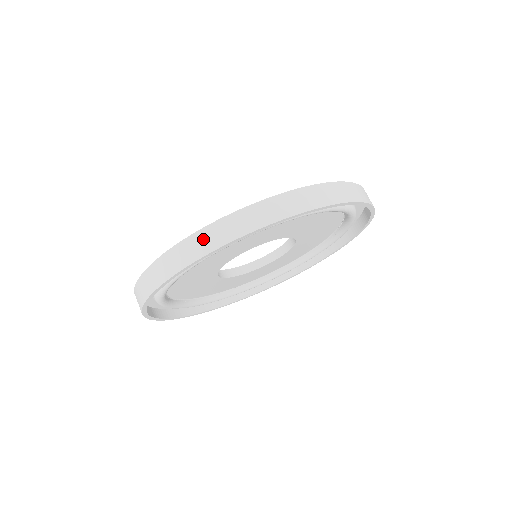
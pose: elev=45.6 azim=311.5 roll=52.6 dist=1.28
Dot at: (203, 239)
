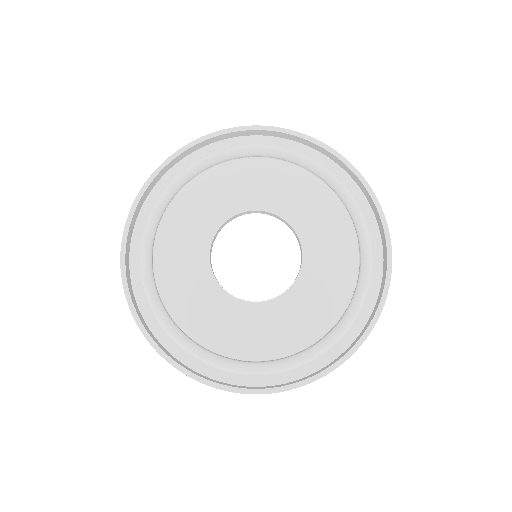
Dot at: occluded
